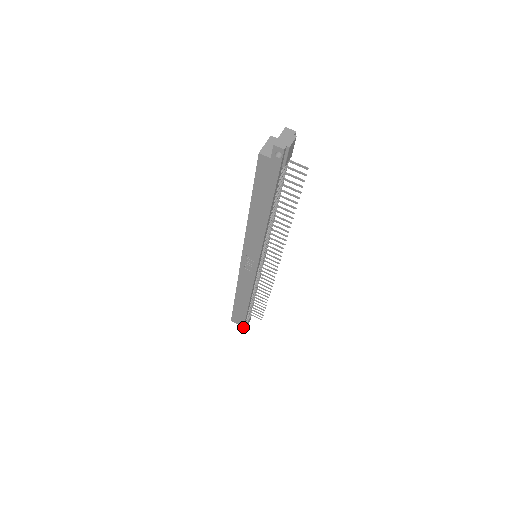
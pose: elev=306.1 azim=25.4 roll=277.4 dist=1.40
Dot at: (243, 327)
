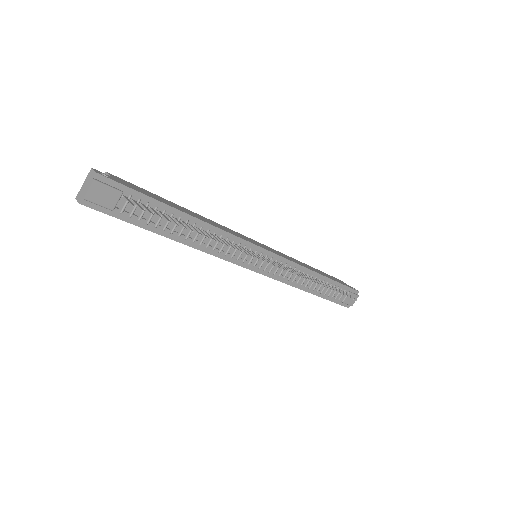
Dot at: occluded
